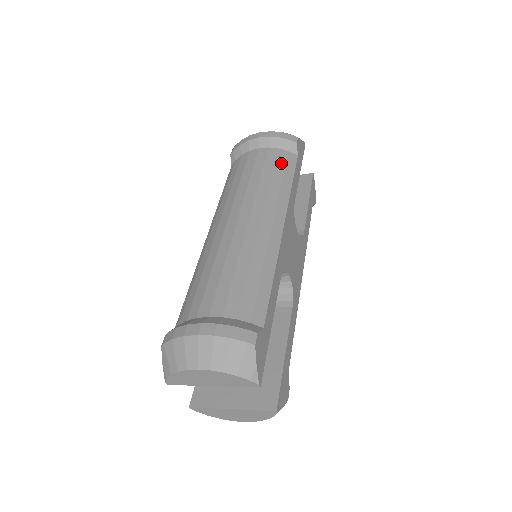
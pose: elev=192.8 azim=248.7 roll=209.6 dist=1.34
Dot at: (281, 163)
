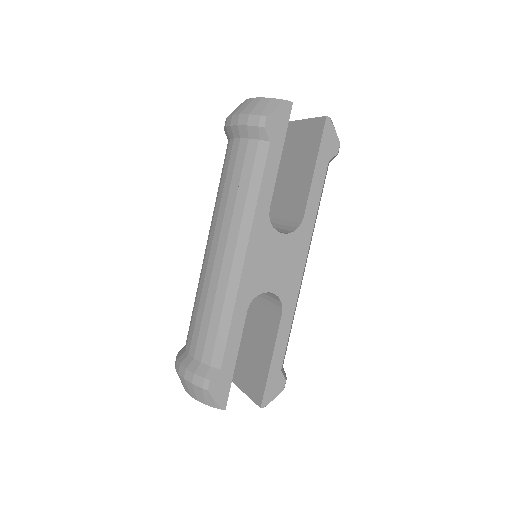
Dot at: (249, 164)
